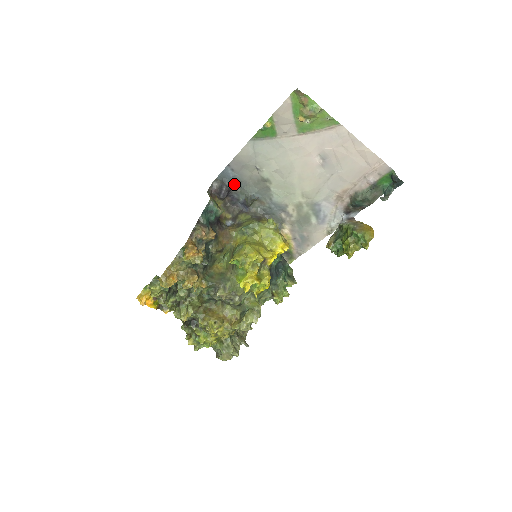
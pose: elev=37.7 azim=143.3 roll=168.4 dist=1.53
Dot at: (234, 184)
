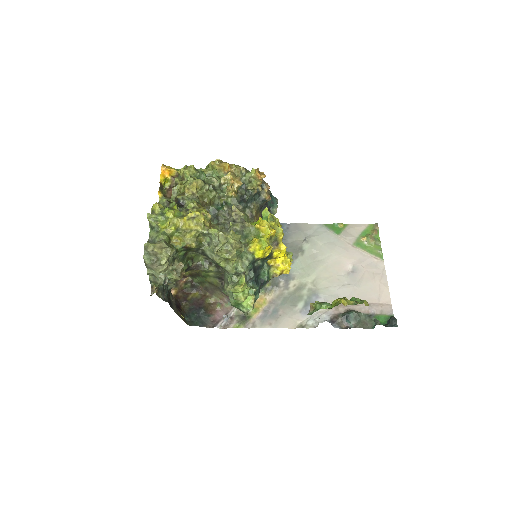
Dot at: occluded
